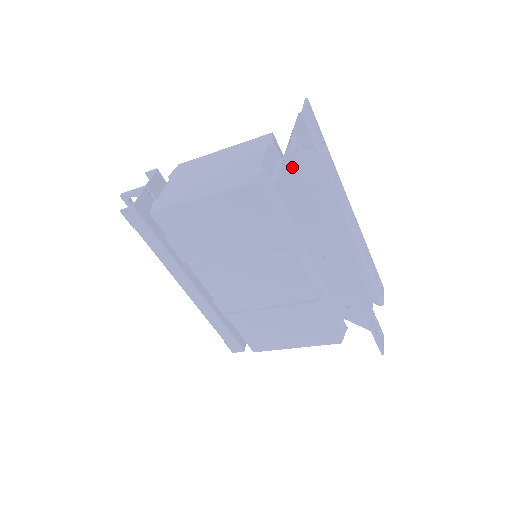
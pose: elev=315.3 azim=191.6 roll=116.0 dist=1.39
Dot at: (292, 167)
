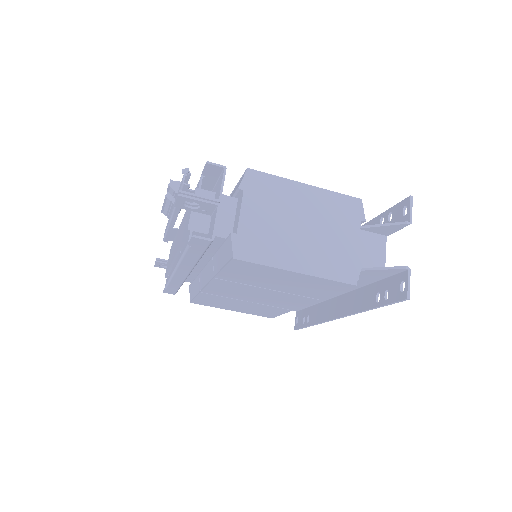
Dot at: (381, 273)
